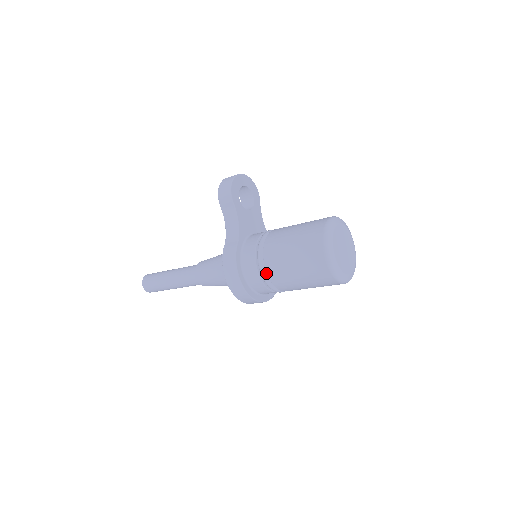
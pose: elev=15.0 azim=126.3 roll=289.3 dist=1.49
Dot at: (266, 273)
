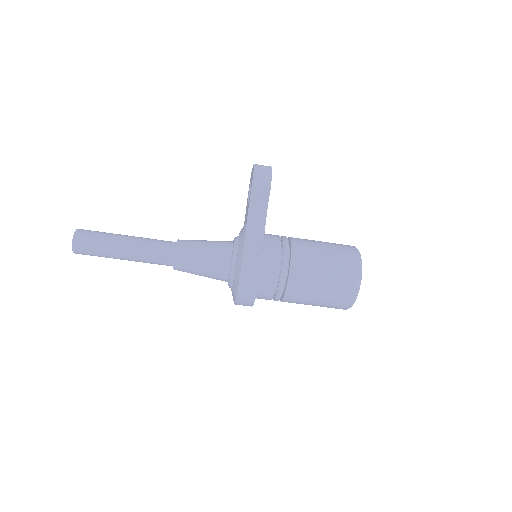
Dot at: (286, 280)
